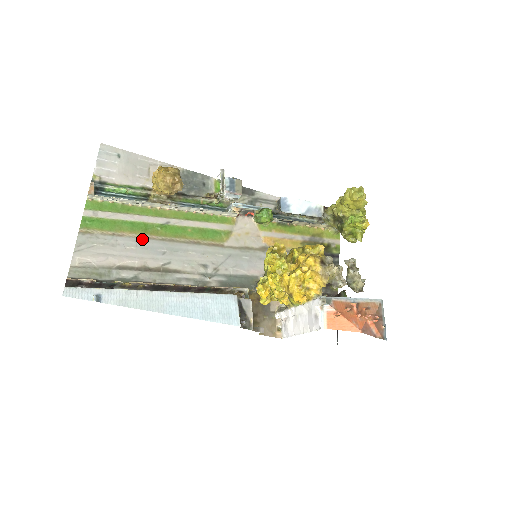
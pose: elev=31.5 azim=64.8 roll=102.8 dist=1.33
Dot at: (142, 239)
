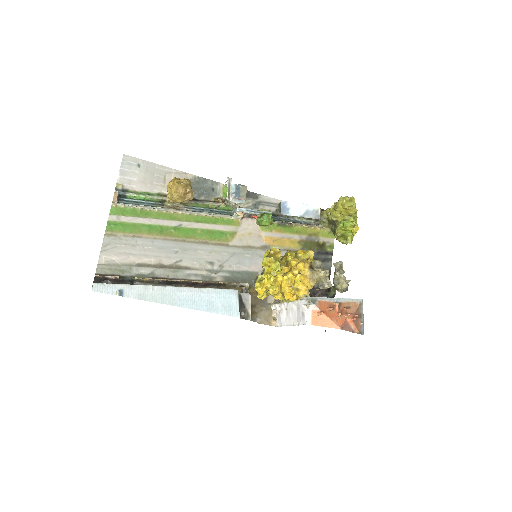
Dot at: (158, 240)
